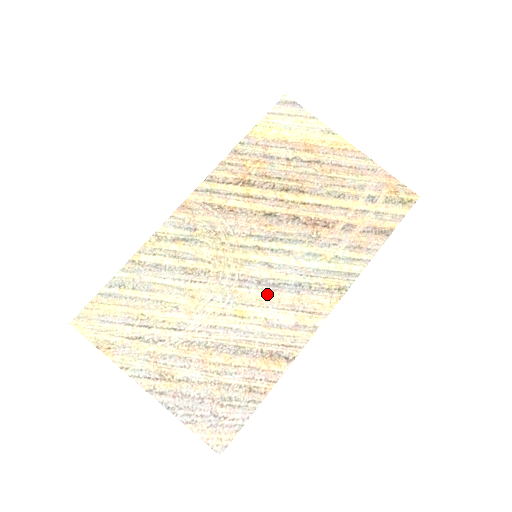
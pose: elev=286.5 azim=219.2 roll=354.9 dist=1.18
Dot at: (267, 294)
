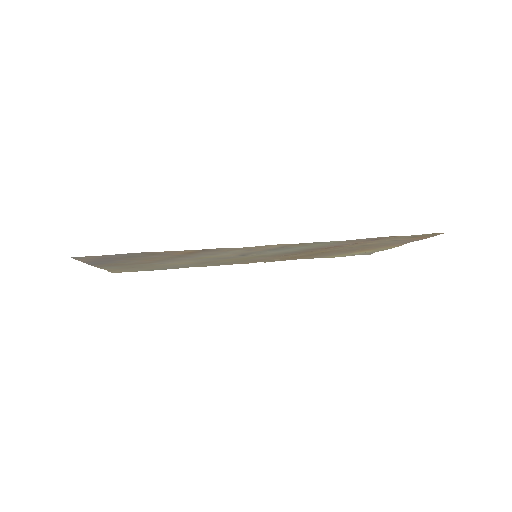
Dot at: (238, 254)
